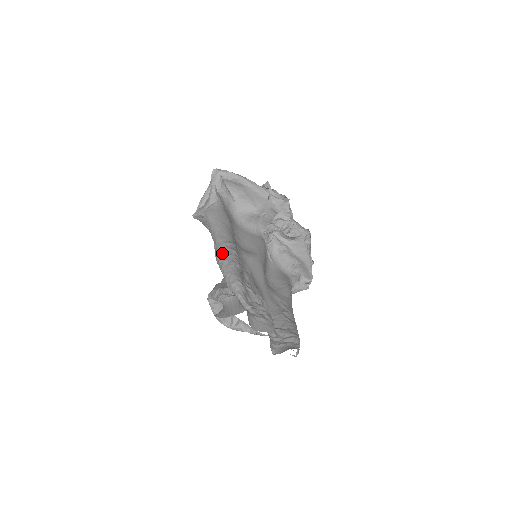
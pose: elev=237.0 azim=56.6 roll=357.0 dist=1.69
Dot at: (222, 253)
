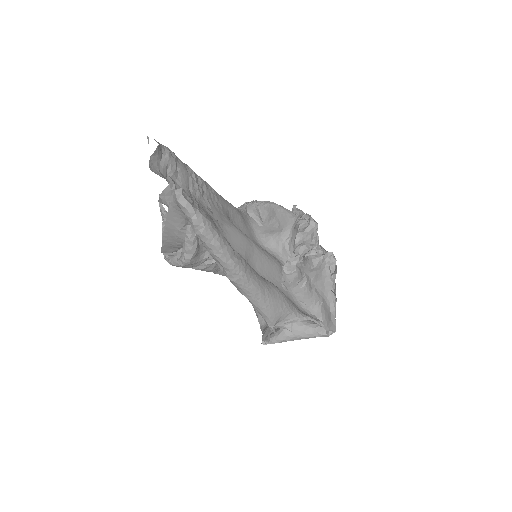
Dot at: occluded
